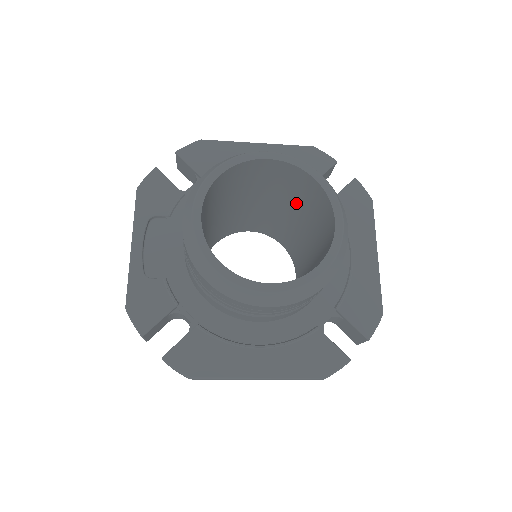
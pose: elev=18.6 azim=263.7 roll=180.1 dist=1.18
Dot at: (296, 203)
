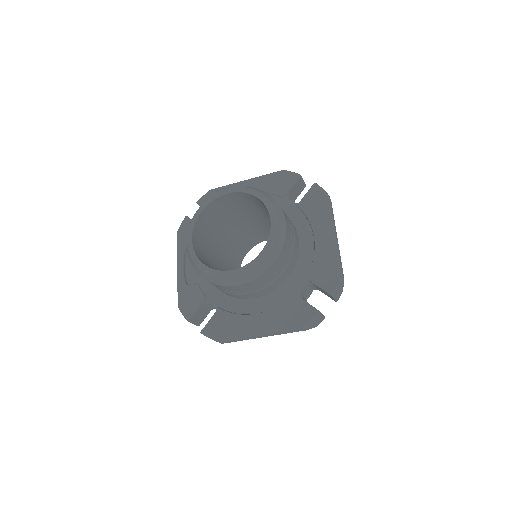
Dot at: (267, 214)
